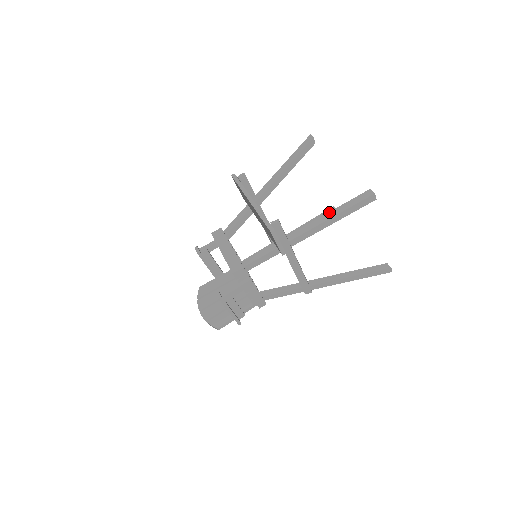
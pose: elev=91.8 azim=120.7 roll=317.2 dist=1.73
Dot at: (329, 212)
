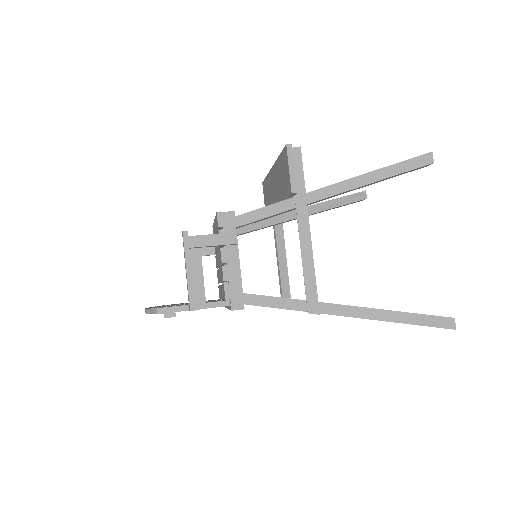
Dot at: occluded
